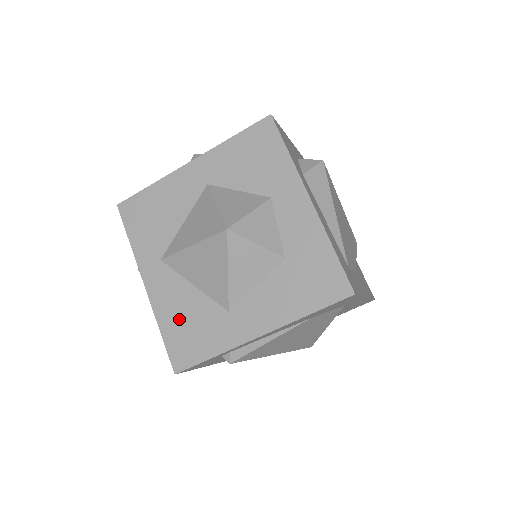
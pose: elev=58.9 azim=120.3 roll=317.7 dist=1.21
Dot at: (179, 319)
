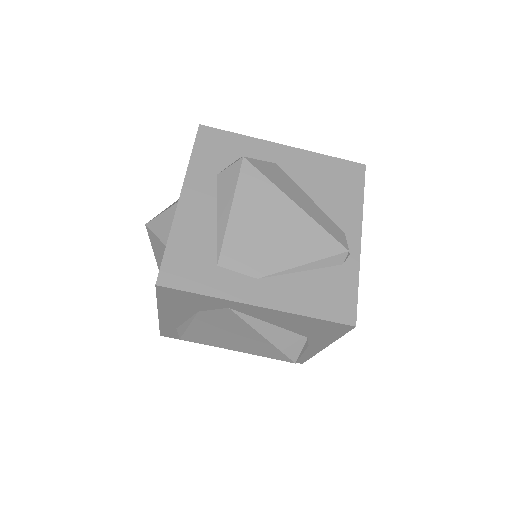
Dot at: occluded
